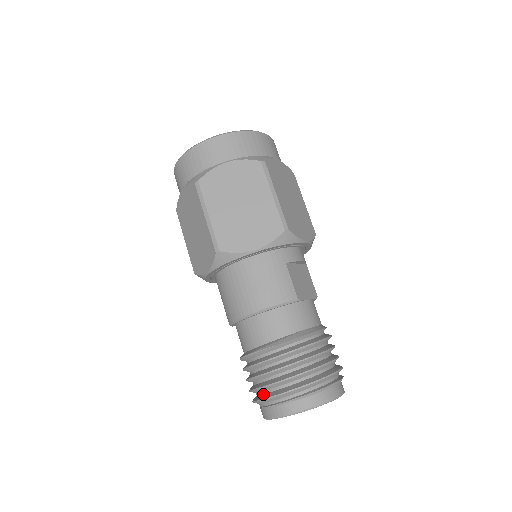
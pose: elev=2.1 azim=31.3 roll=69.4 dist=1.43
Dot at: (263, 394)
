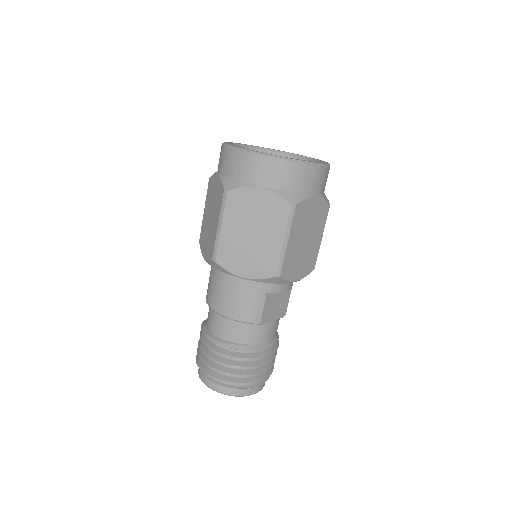
Dot at: occluded
